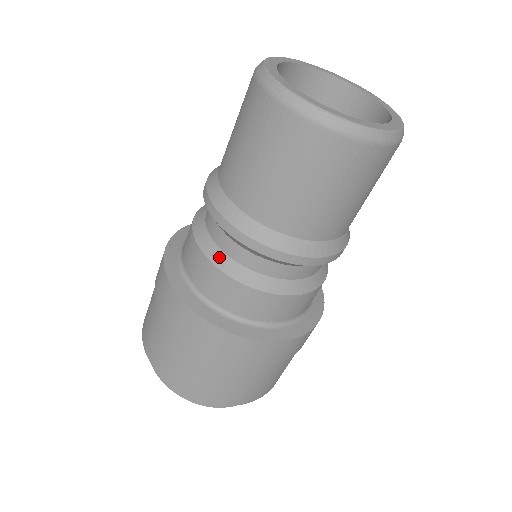
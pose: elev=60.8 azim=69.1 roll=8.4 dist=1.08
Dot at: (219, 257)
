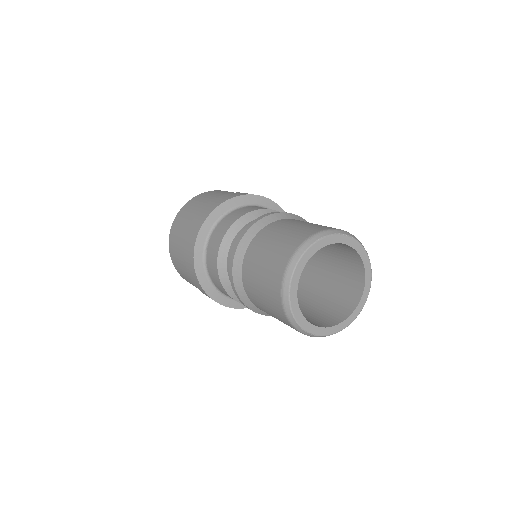
Dot at: (228, 285)
